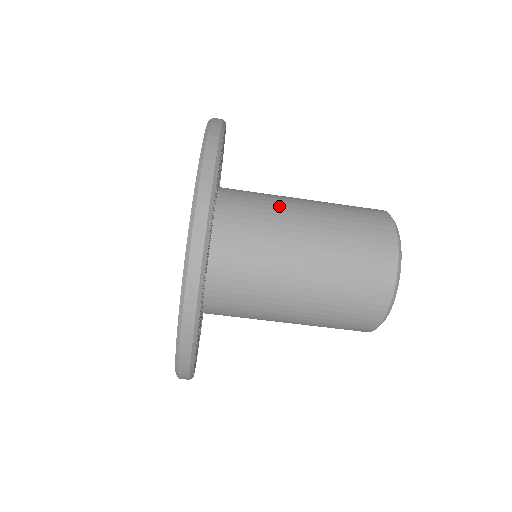
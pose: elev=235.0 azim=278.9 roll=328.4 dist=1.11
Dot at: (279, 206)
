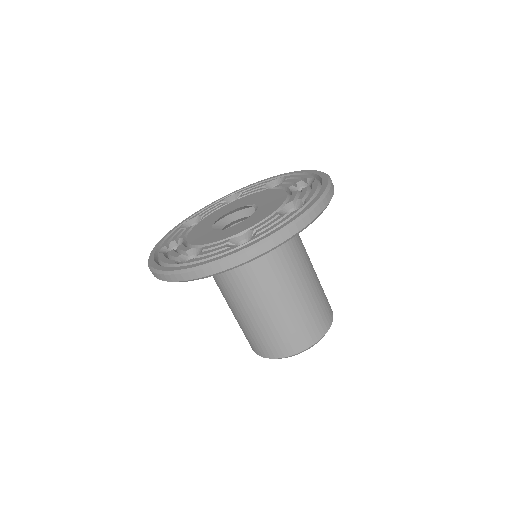
Dot at: (286, 271)
